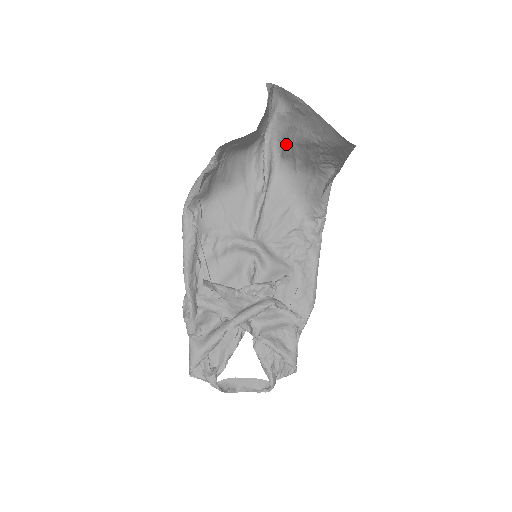
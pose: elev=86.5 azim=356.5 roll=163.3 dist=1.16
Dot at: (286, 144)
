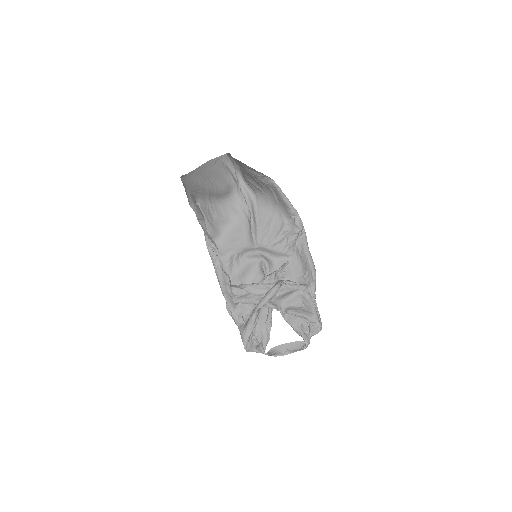
Dot at: occluded
